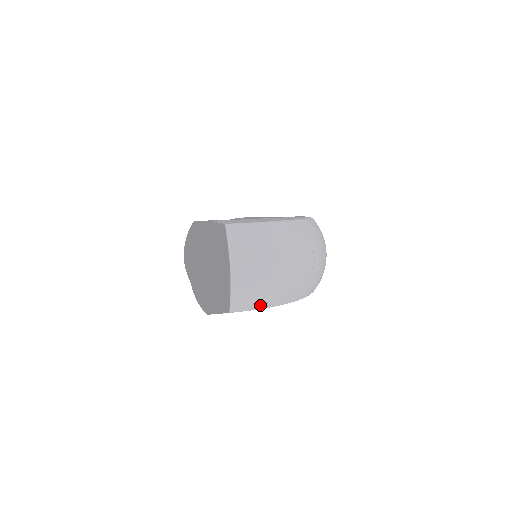
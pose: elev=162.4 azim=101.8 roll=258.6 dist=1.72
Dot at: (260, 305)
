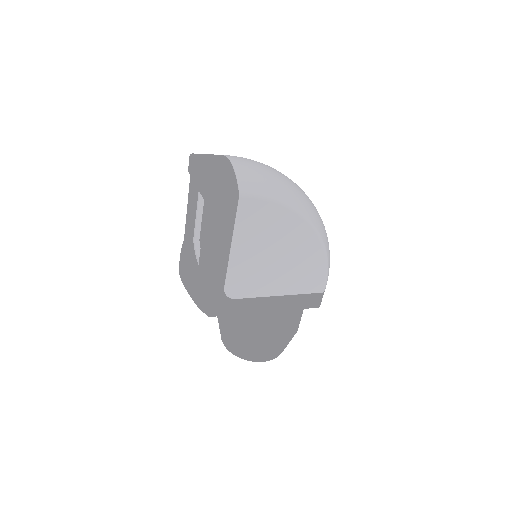
Dot at: (269, 193)
